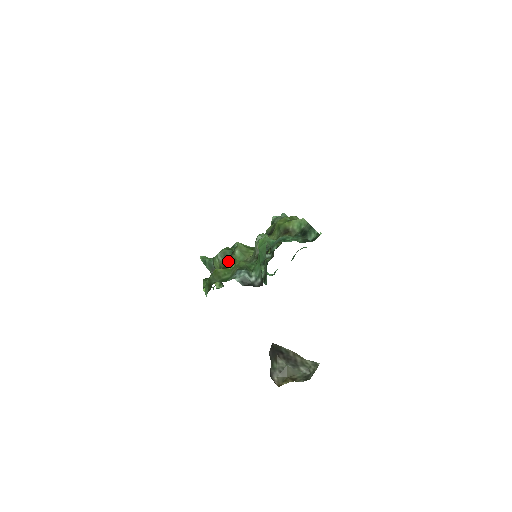
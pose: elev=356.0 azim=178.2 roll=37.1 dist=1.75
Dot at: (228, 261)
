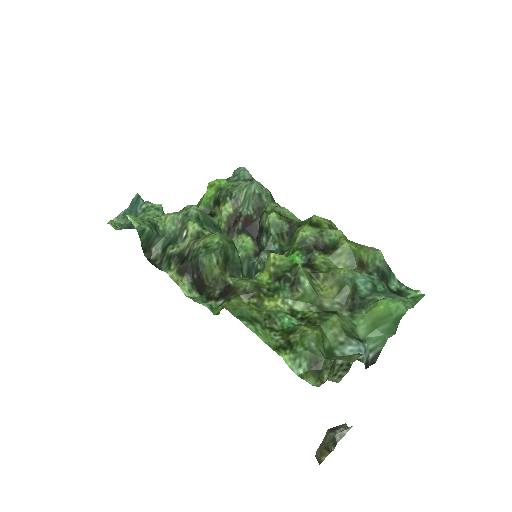
Dot at: (229, 263)
